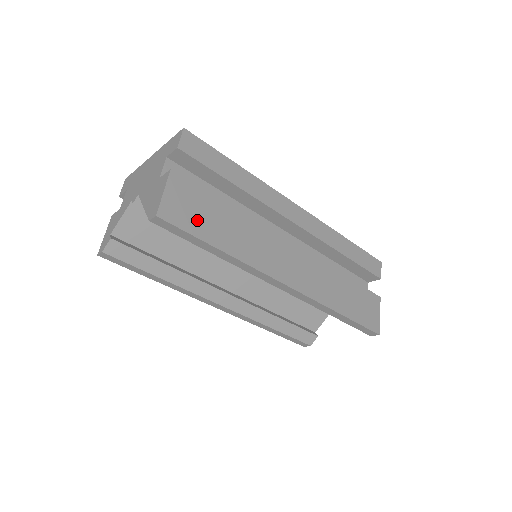
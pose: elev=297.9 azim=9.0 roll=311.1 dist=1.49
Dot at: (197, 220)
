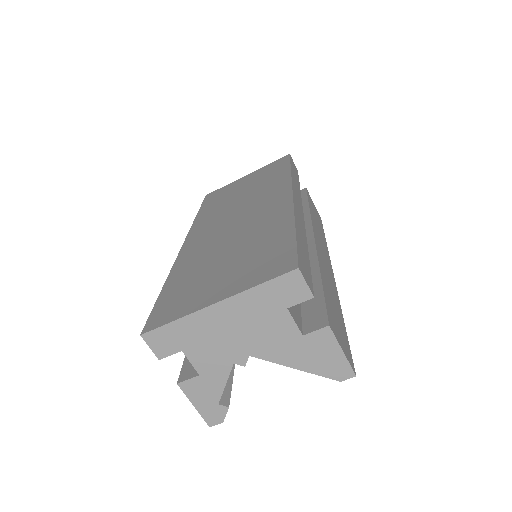
Dot at: (341, 329)
